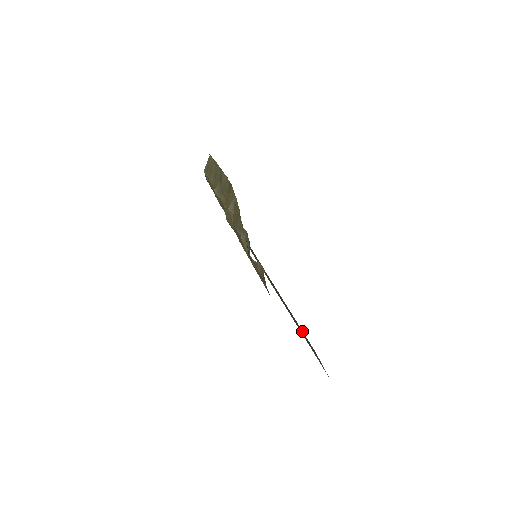
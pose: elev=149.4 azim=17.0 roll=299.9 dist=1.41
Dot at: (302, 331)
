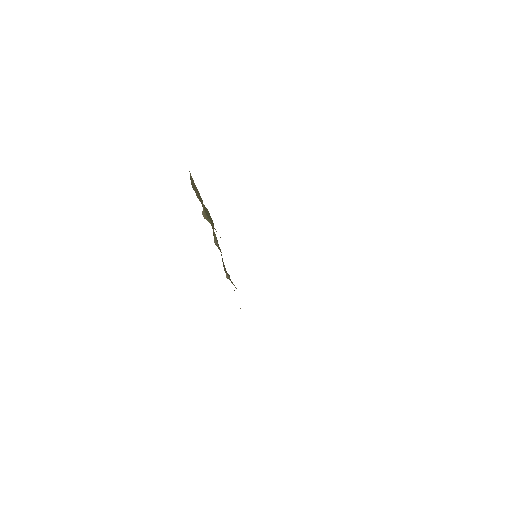
Dot at: occluded
